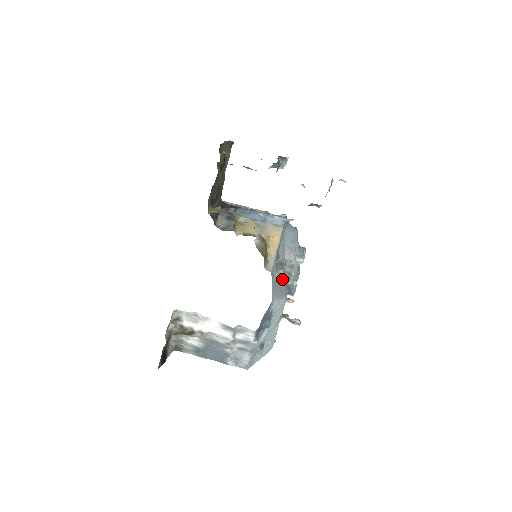
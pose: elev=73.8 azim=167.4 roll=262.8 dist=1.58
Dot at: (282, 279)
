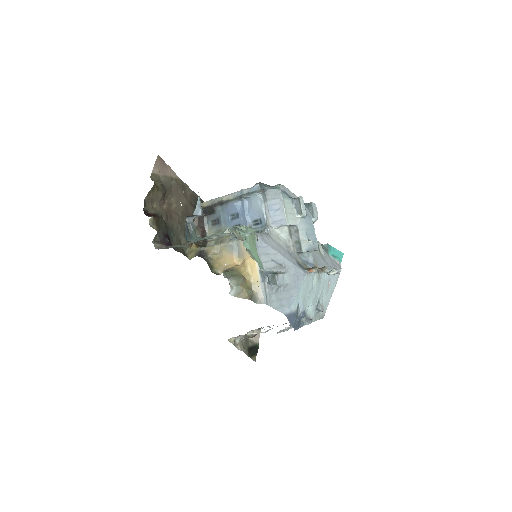
Dot at: (287, 275)
